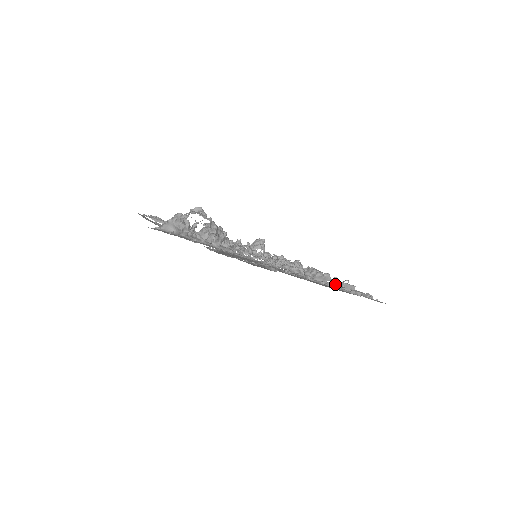
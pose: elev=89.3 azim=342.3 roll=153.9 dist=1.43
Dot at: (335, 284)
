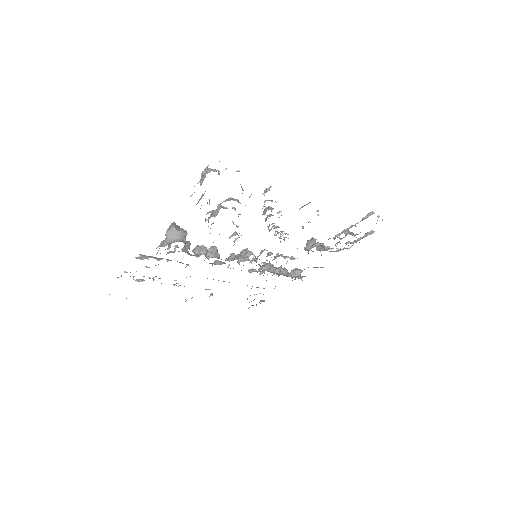
Dot at: (339, 237)
